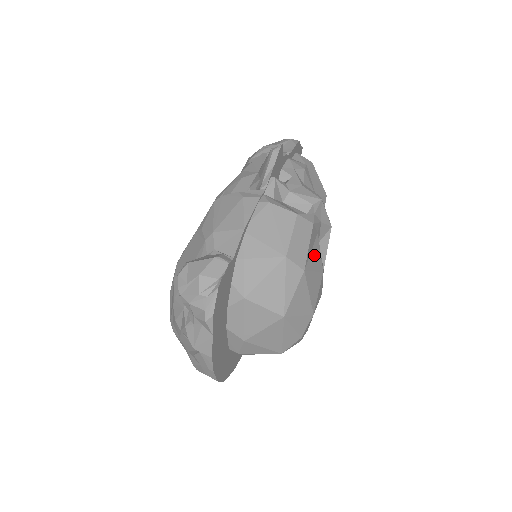
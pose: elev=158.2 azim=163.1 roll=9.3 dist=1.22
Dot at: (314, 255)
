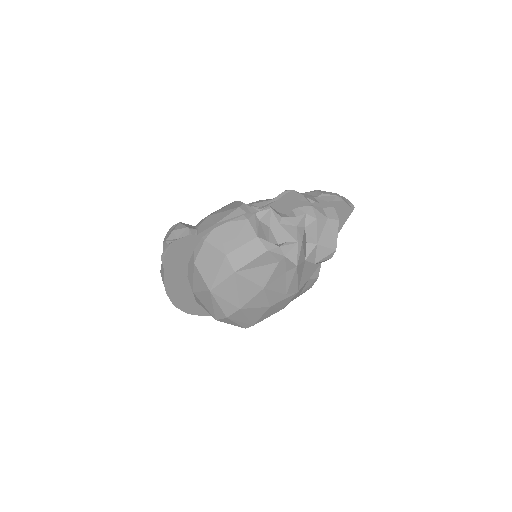
Dot at: (260, 271)
